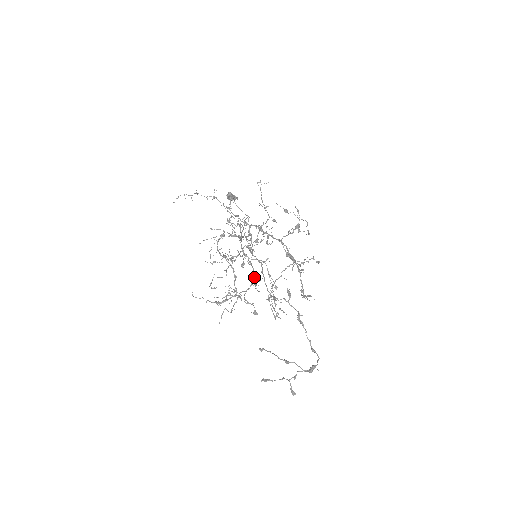
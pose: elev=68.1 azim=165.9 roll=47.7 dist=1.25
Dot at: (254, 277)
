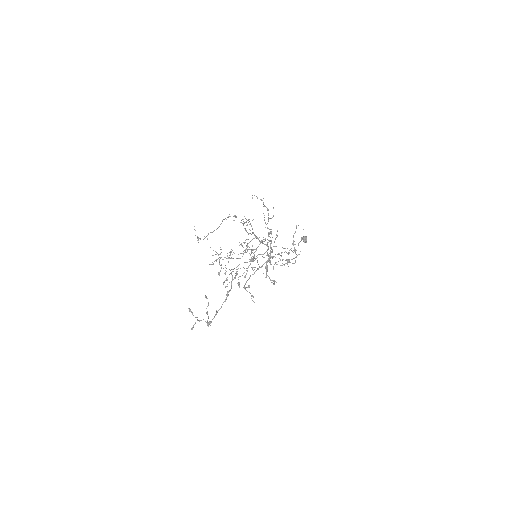
Dot at: (238, 258)
